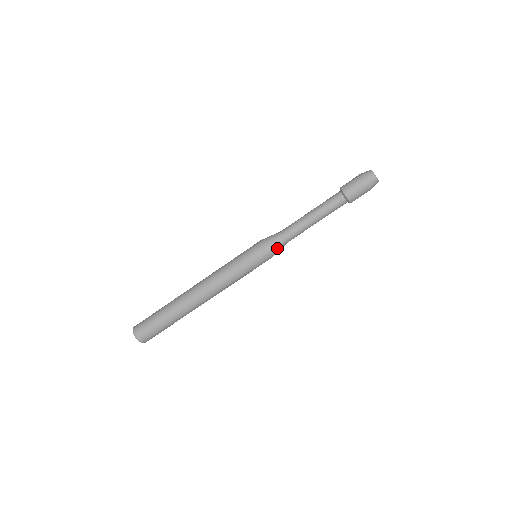
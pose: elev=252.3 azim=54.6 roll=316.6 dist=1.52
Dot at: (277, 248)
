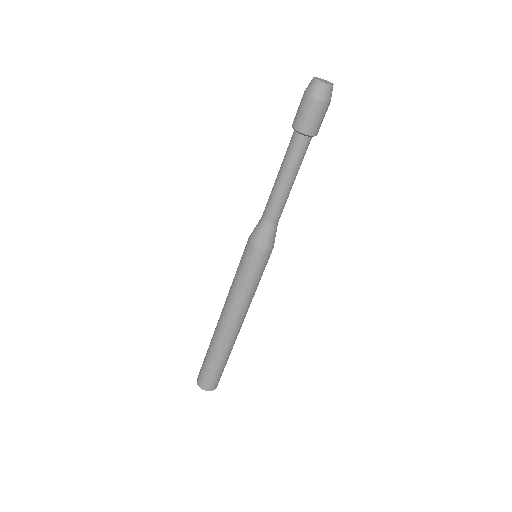
Dot at: (265, 237)
